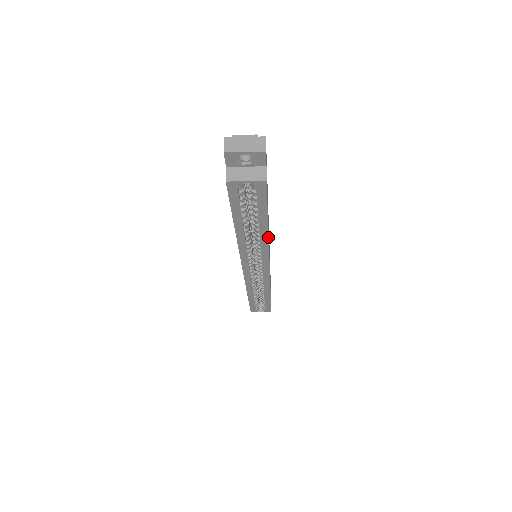
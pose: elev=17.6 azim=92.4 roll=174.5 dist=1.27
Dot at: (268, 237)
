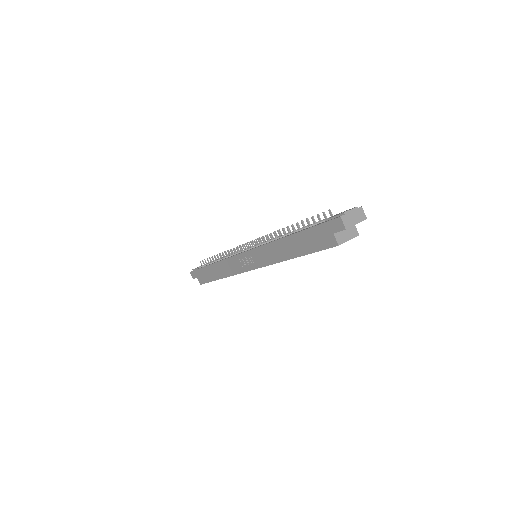
Dot at: occluded
